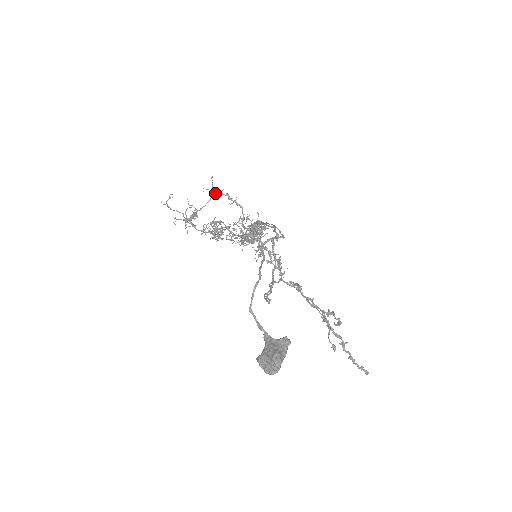
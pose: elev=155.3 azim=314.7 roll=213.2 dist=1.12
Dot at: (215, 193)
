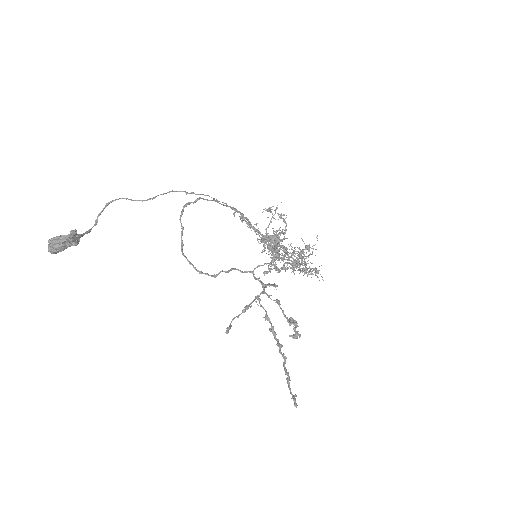
Dot at: (270, 212)
